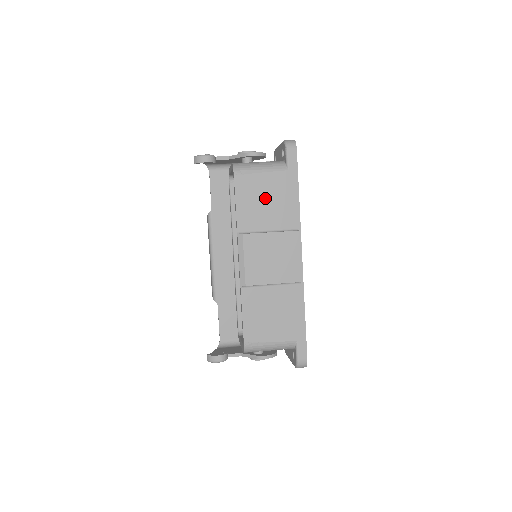
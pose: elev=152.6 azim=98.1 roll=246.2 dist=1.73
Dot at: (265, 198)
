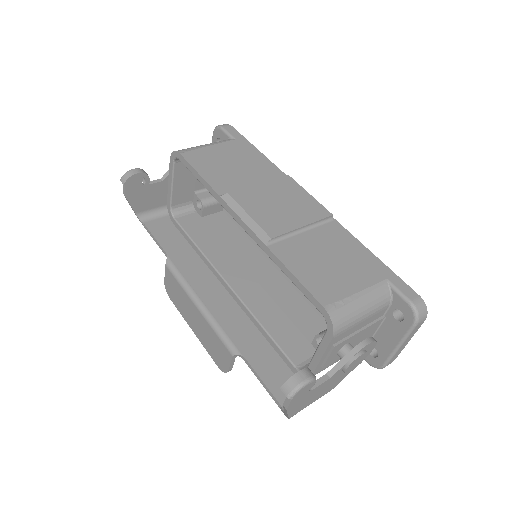
Dot at: (229, 162)
